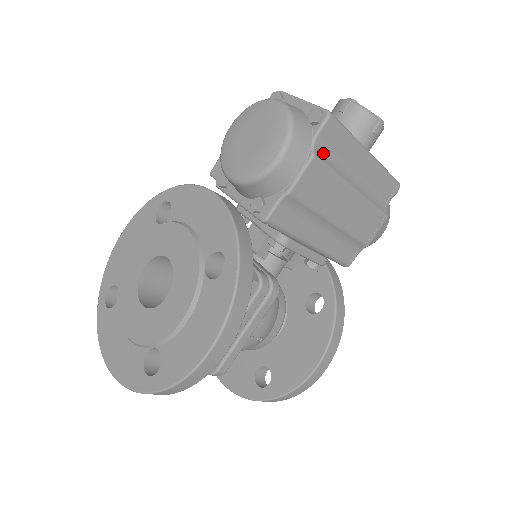
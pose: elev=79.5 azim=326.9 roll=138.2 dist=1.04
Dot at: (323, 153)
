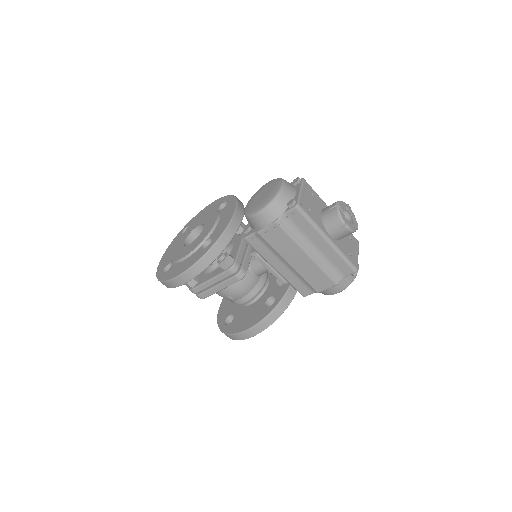
Dot at: (287, 224)
